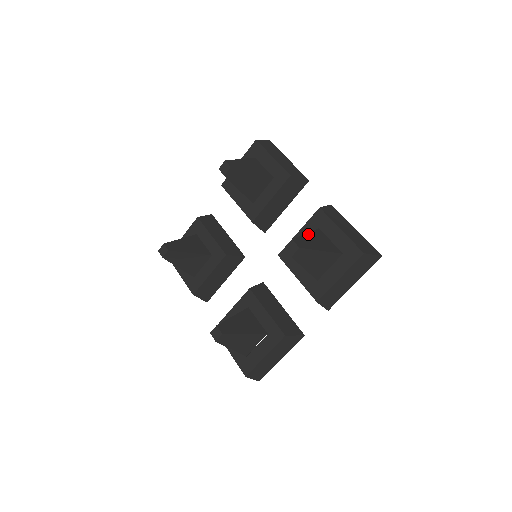
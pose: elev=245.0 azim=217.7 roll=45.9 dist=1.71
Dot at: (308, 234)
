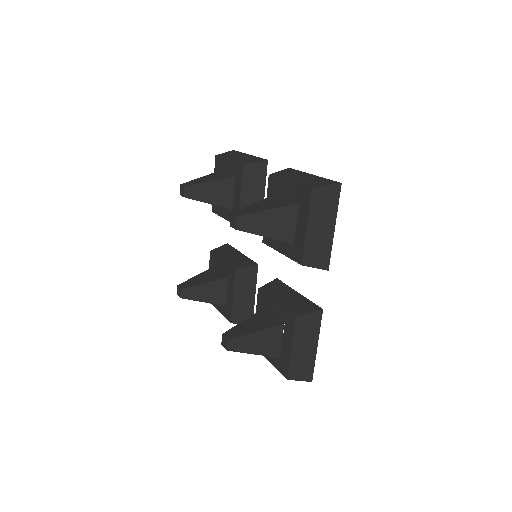
Dot at: (256, 203)
